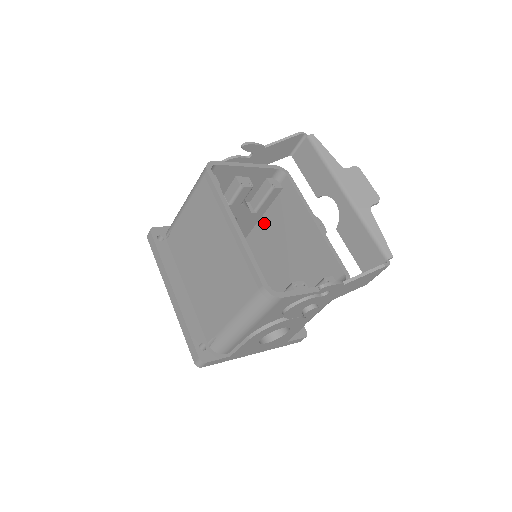
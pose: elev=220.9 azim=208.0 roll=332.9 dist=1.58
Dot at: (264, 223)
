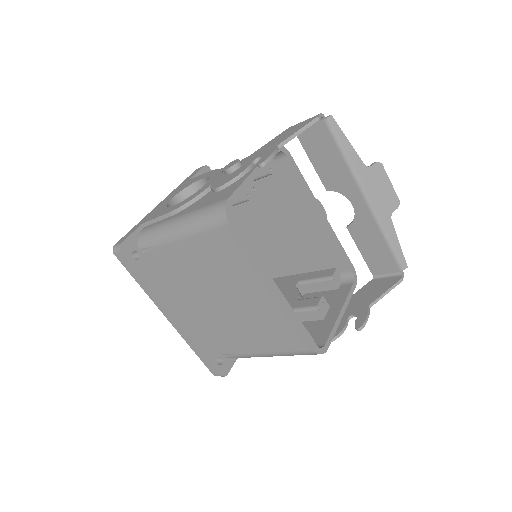
Dot at: occluded
